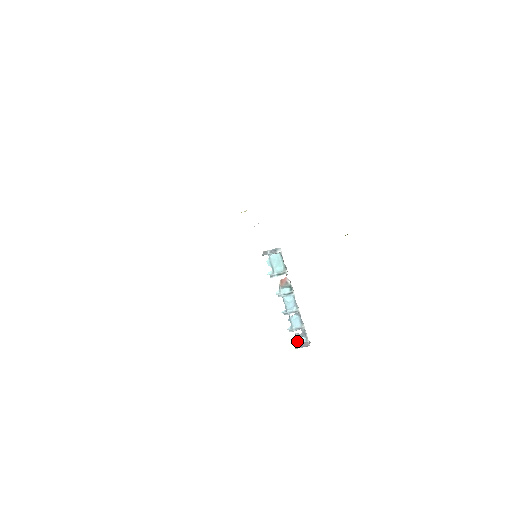
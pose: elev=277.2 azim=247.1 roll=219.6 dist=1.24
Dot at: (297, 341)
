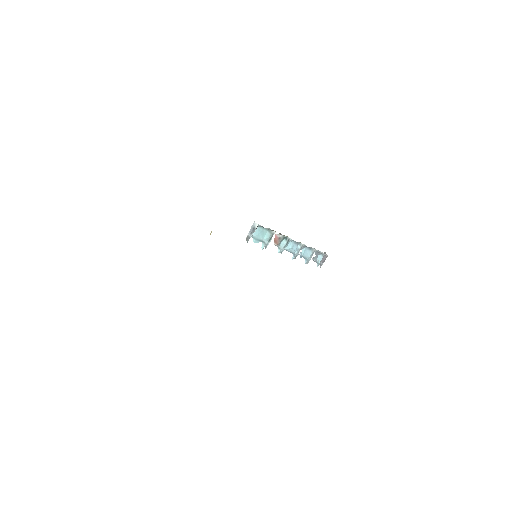
Dot at: (317, 263)
